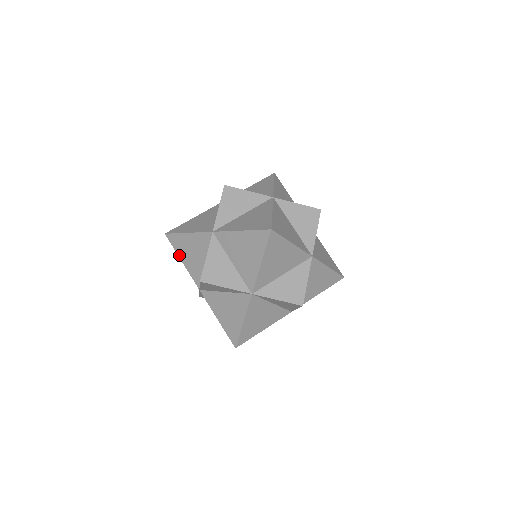
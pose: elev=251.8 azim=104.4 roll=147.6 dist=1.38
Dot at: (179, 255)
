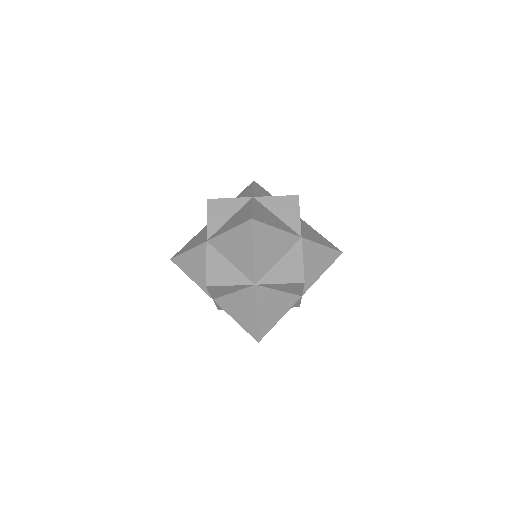
Dot at: (187, 274)
